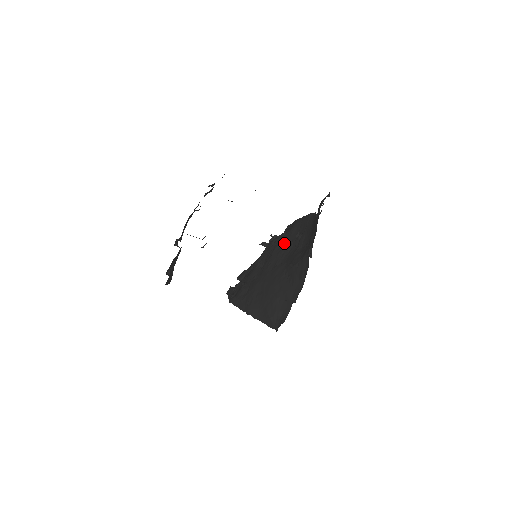
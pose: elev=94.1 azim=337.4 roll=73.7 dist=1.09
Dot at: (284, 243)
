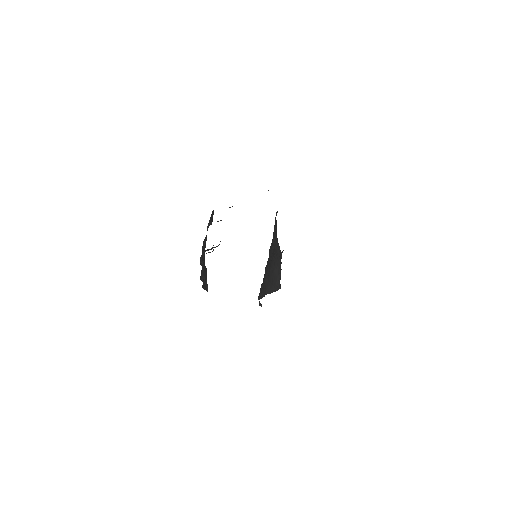
Dot at: (272, 242)
